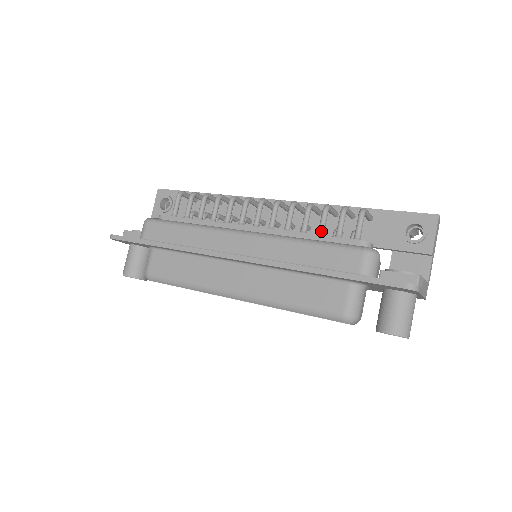
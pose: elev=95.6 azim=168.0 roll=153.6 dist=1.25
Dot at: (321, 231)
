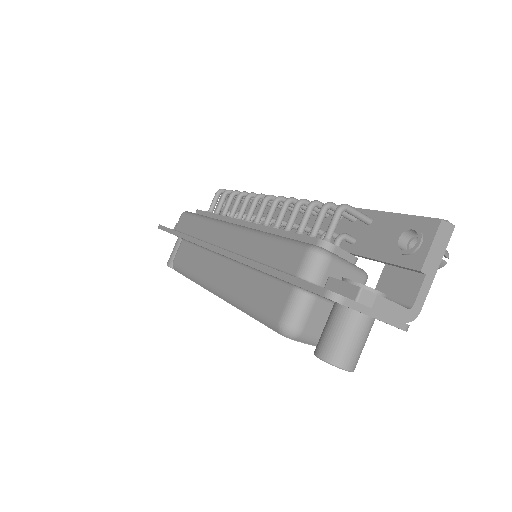
Dot at: (299, 229)
